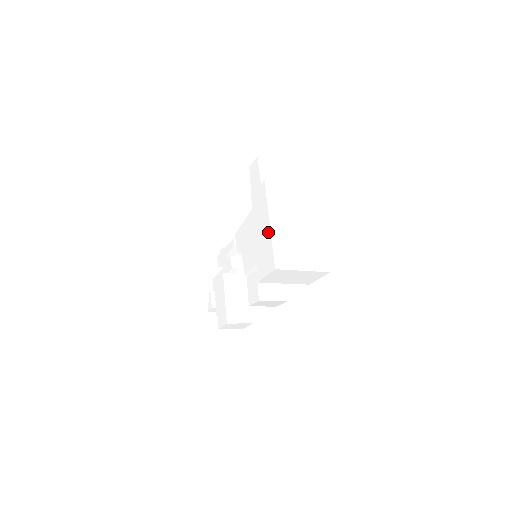
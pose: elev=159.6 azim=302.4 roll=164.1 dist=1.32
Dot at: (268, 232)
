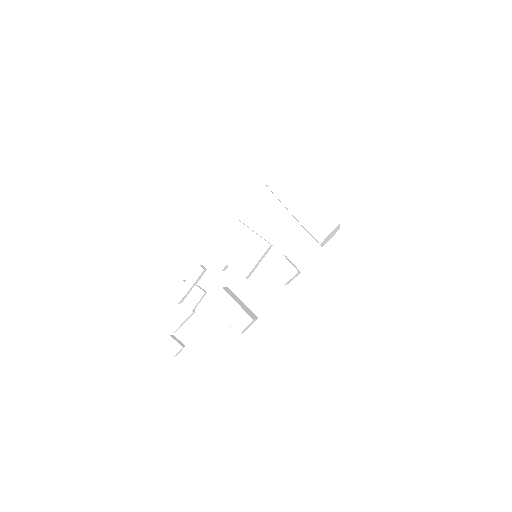
Dot at: (317, 207)
